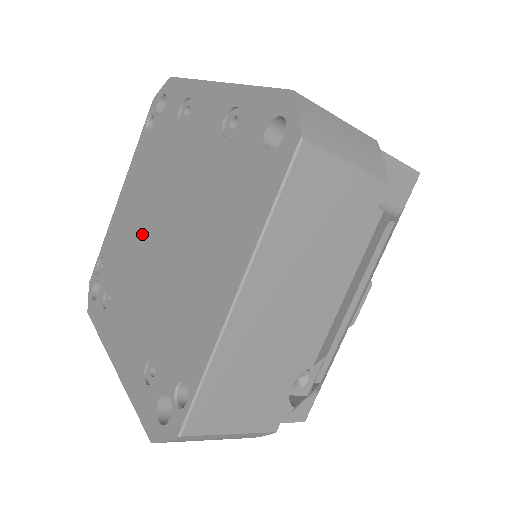
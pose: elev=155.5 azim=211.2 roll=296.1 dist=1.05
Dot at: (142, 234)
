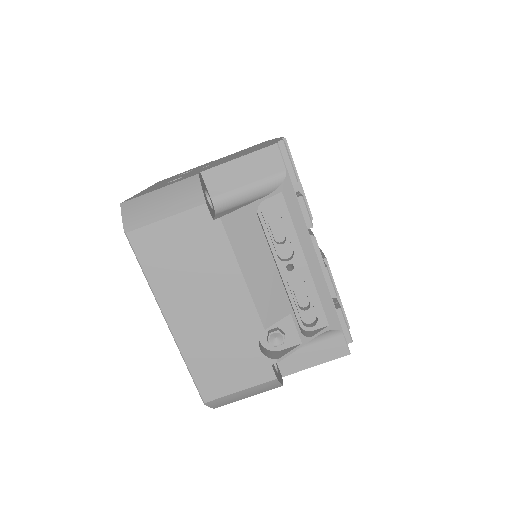
Dot at: occluded
